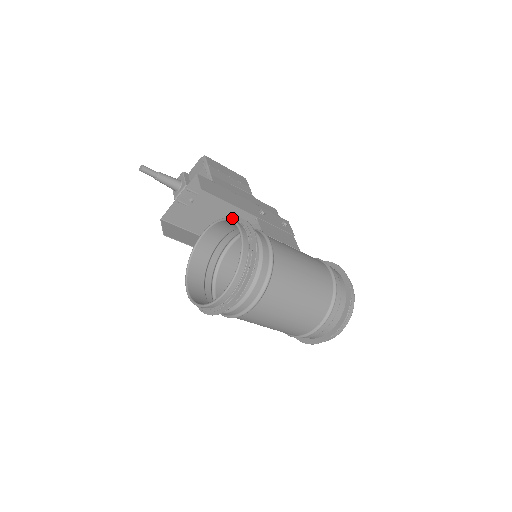
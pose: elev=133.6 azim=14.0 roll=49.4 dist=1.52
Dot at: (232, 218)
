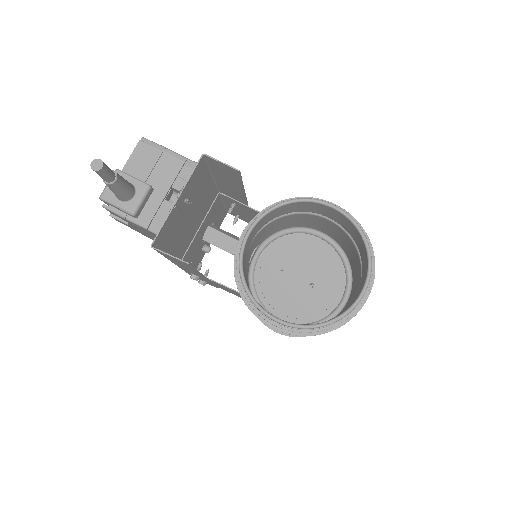
Dot at: occluded
